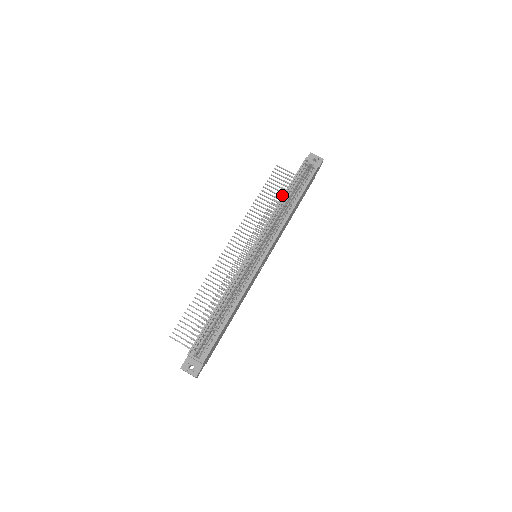
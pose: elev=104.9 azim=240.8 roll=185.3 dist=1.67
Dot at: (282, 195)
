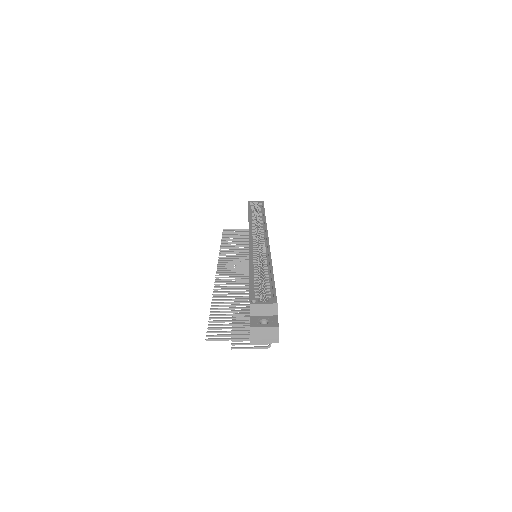
Dot at: occluded
